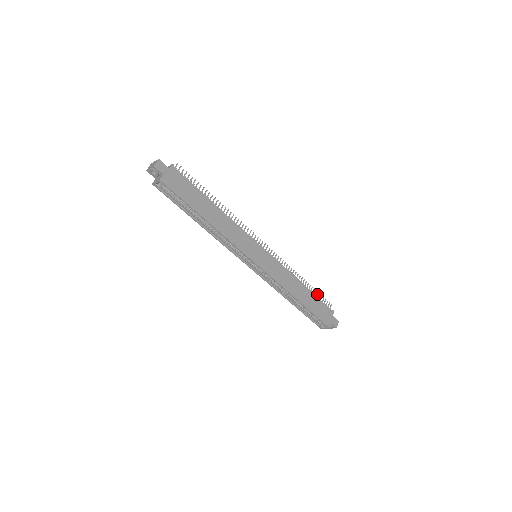
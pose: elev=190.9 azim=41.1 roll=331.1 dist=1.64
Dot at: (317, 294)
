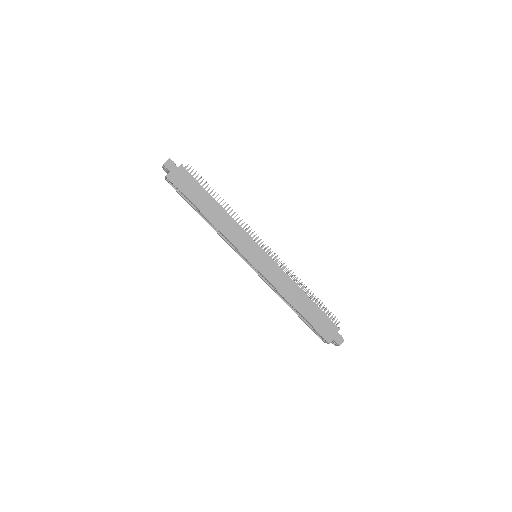
Dot at: occluded
